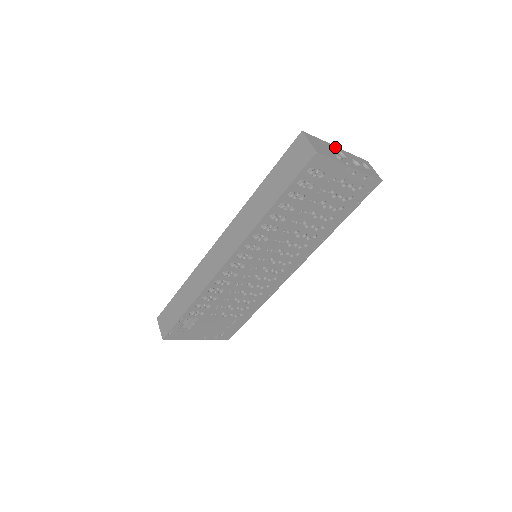
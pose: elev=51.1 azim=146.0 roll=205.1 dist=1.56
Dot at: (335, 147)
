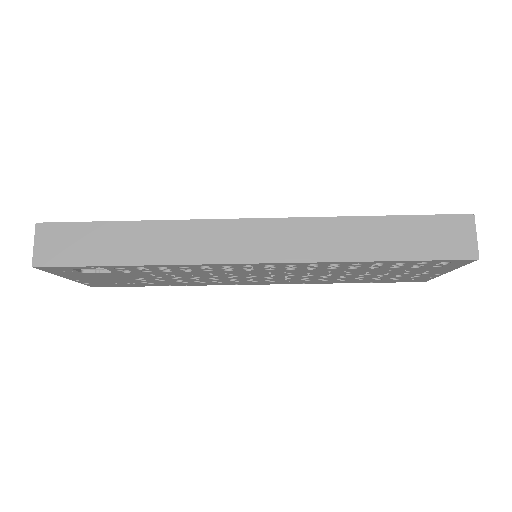
Dot at: occluded
